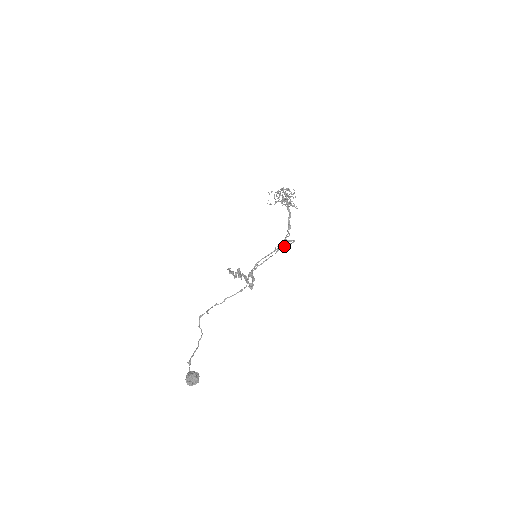
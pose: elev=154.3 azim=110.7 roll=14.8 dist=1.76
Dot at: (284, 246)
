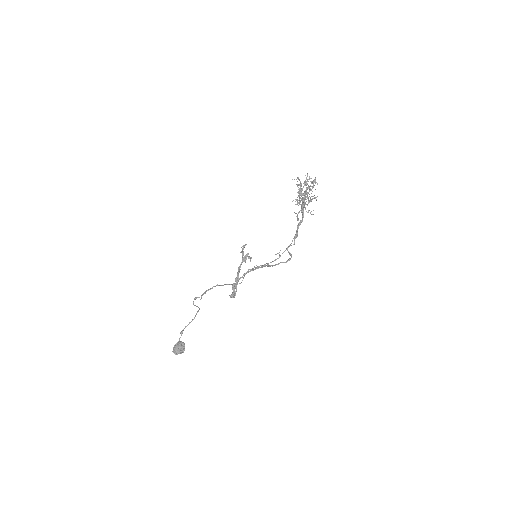
Dot at: (275, 264)
